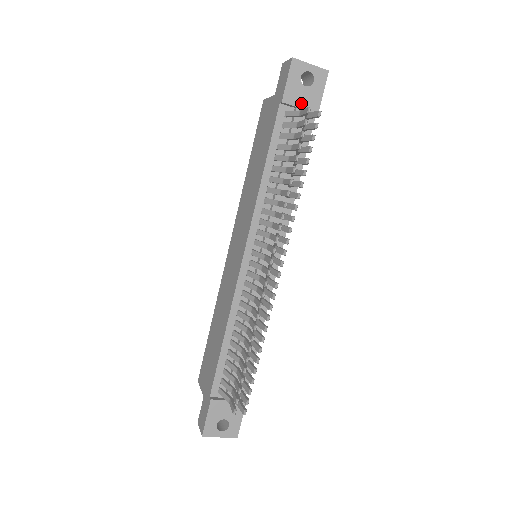
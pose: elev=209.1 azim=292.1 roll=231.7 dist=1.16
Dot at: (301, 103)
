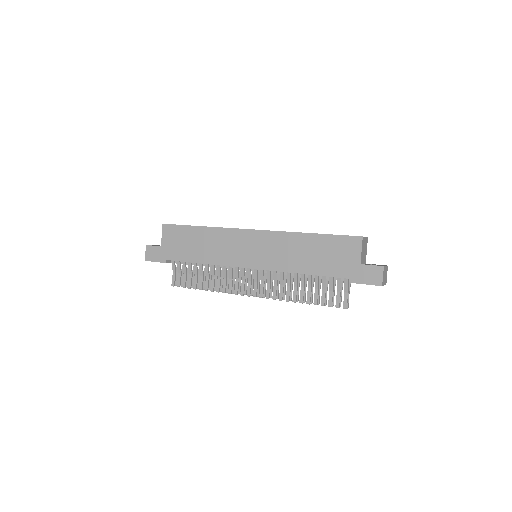
Dot at: occluded
